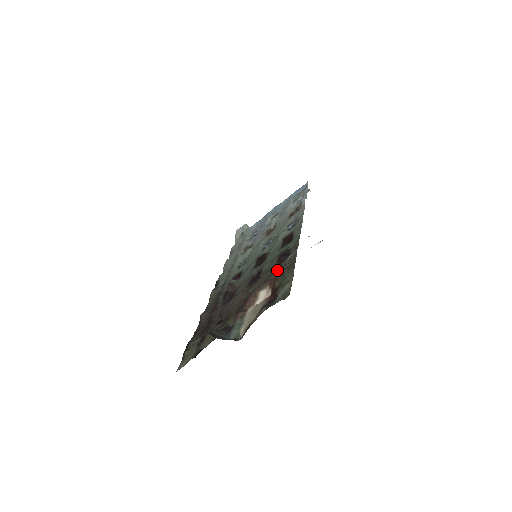
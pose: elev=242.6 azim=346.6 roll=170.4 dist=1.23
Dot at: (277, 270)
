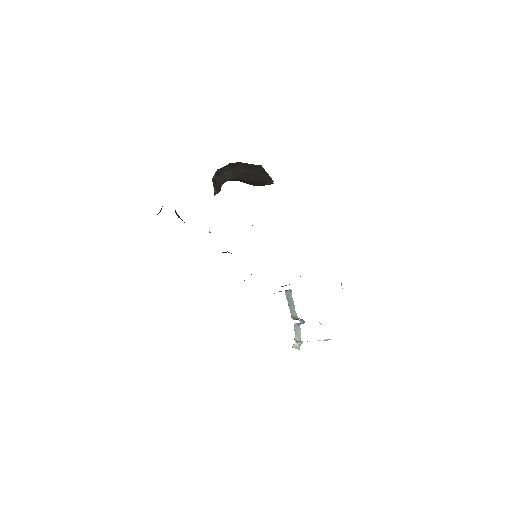
Dot at: occluded
